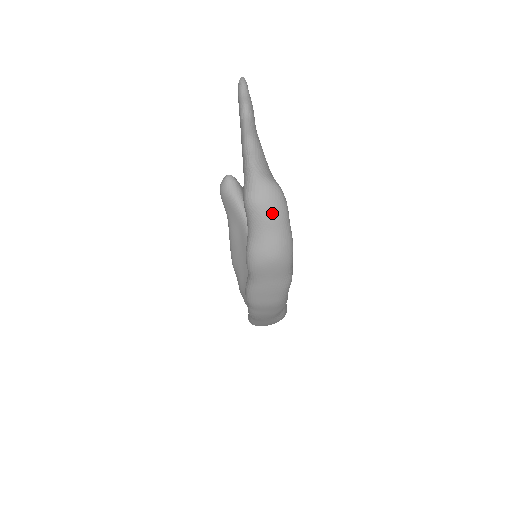
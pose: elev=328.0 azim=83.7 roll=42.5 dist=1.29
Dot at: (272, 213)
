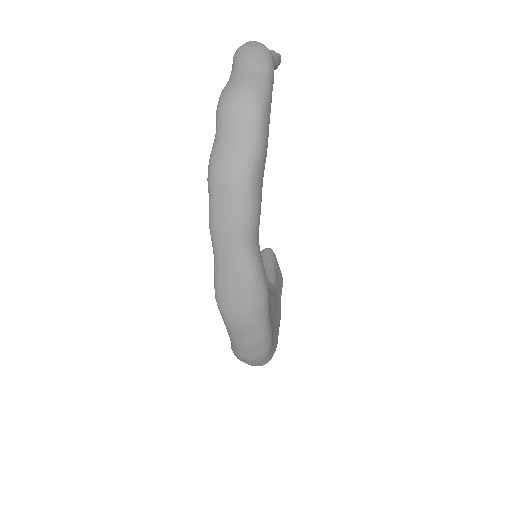
Dot at: (254, 56)
